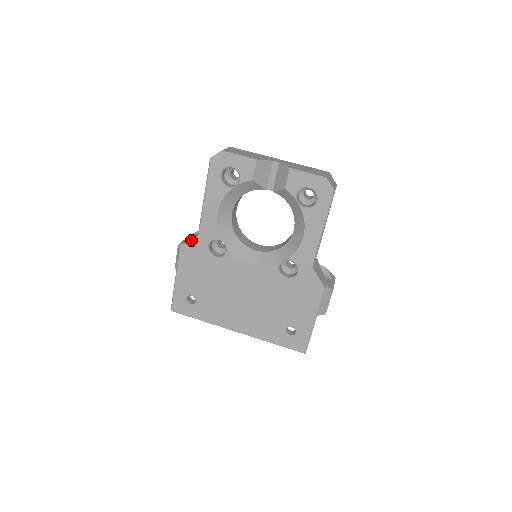
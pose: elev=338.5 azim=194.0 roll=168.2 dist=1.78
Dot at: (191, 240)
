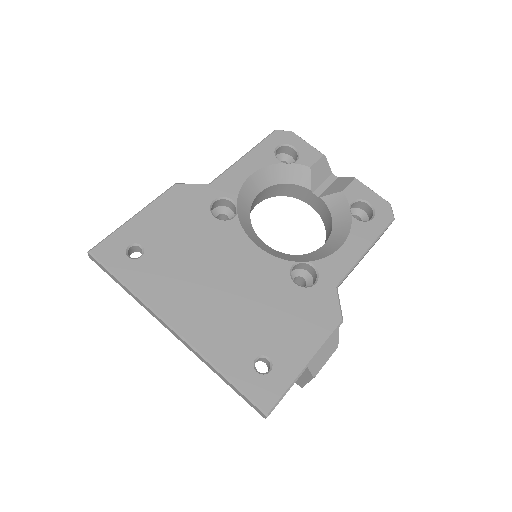
Dot at: (196, 184)
